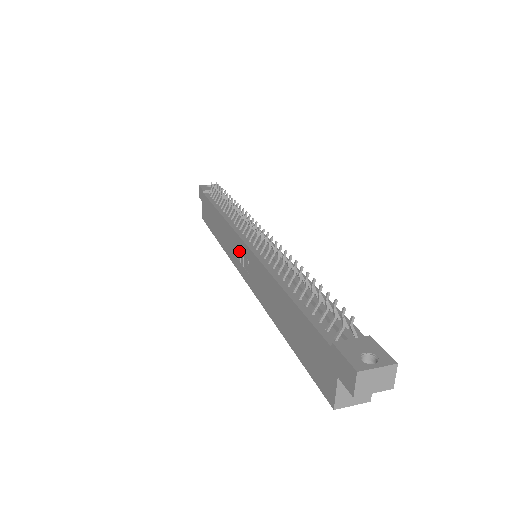
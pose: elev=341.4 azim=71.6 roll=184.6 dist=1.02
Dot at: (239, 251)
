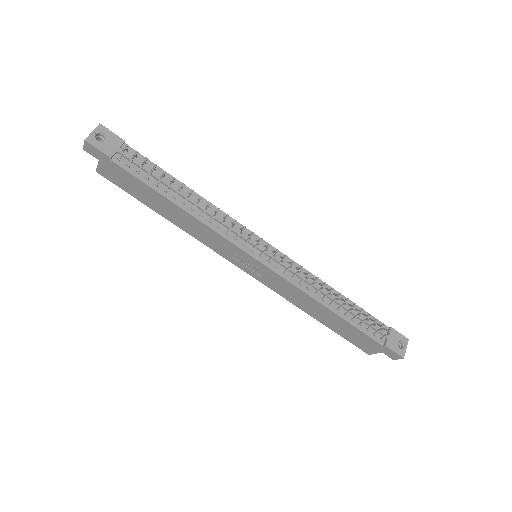
Dot at: (242, 258)
